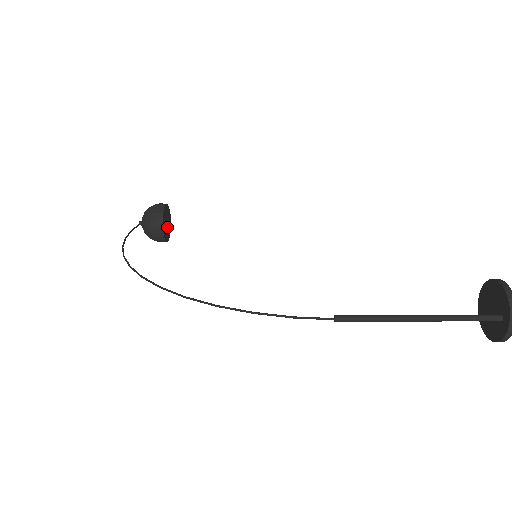
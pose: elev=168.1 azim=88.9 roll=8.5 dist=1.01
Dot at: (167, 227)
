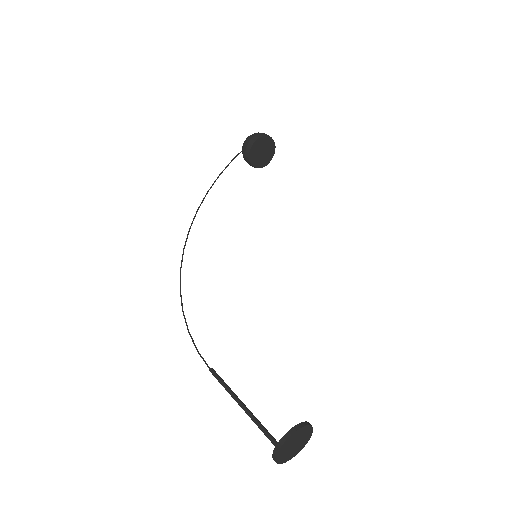
Dot at: (264, 155)
